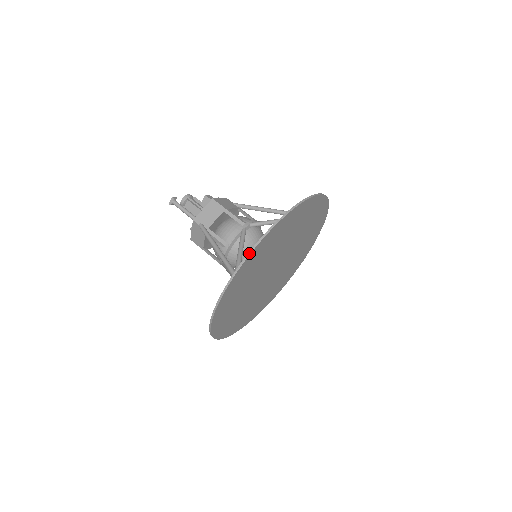
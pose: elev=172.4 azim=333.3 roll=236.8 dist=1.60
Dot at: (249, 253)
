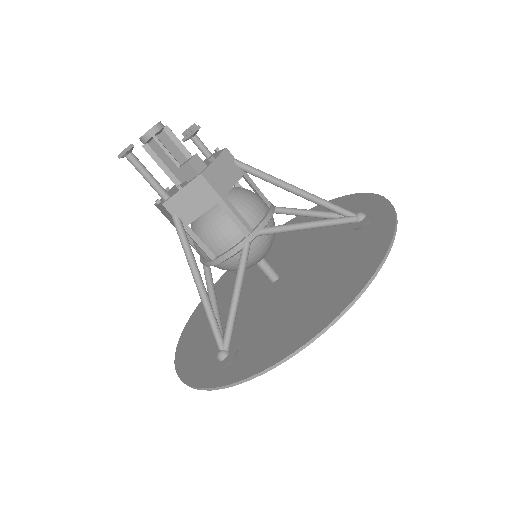
Dot at: (252, 377)
